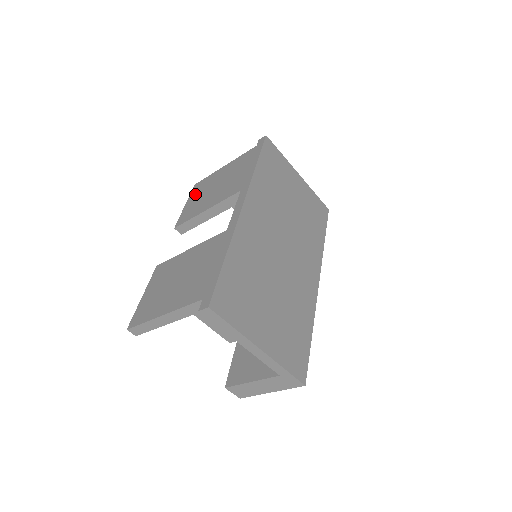
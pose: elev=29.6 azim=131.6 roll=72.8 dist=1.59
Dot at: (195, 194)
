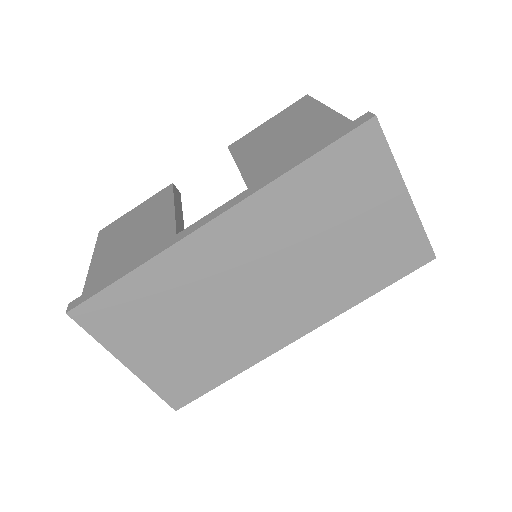
Dot at: (282, 116)
